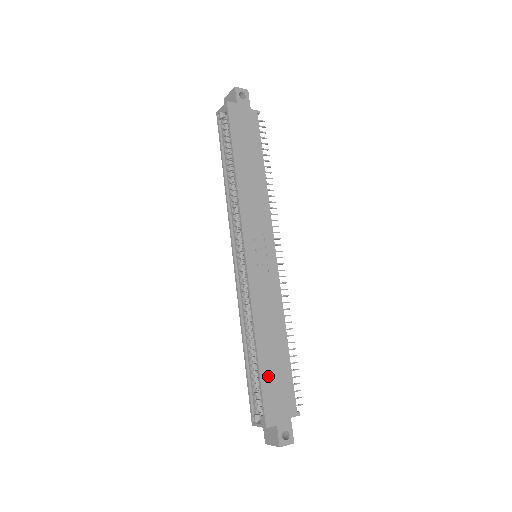
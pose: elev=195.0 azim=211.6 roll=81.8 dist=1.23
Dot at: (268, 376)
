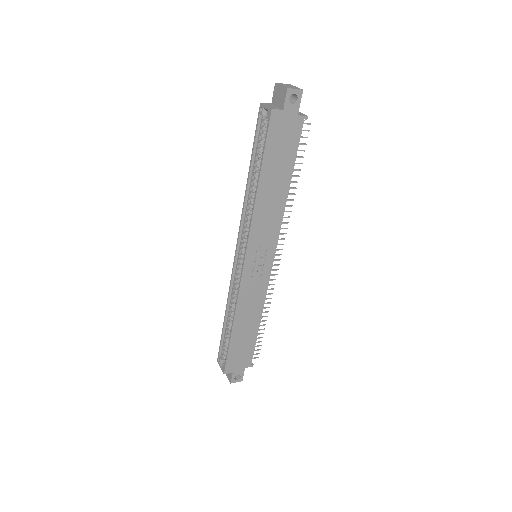
Dot at: (236, 346)
